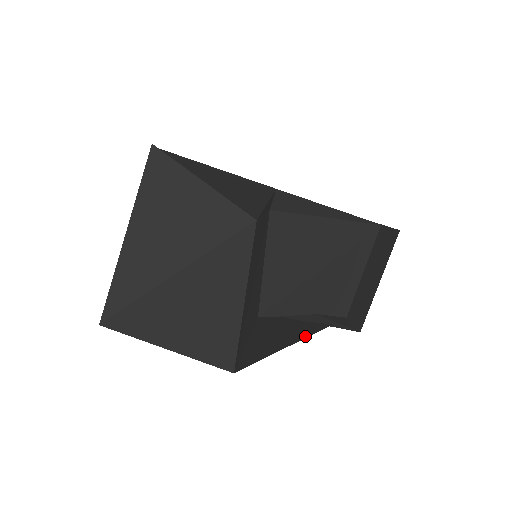
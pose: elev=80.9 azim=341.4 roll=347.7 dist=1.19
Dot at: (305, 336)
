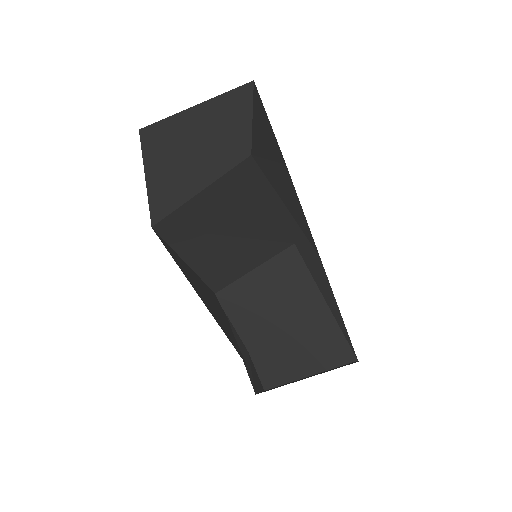
Dot at: (218, 323)
